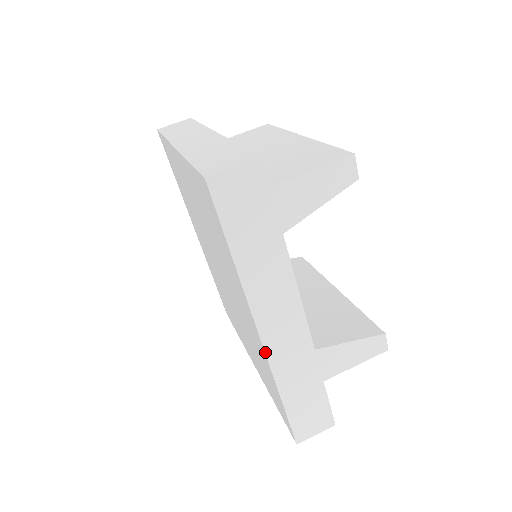
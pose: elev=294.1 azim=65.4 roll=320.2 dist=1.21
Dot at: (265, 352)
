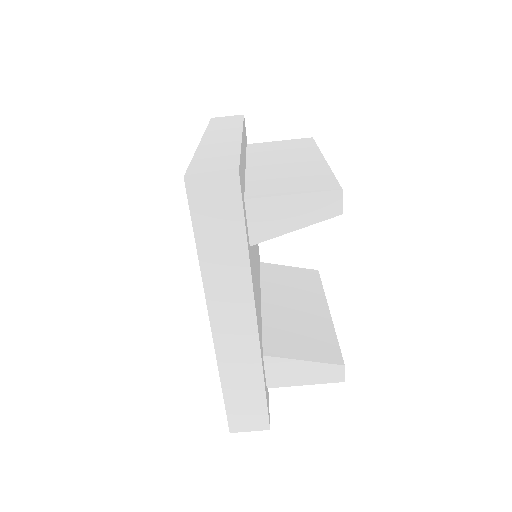
Dot at: (213, 341)
